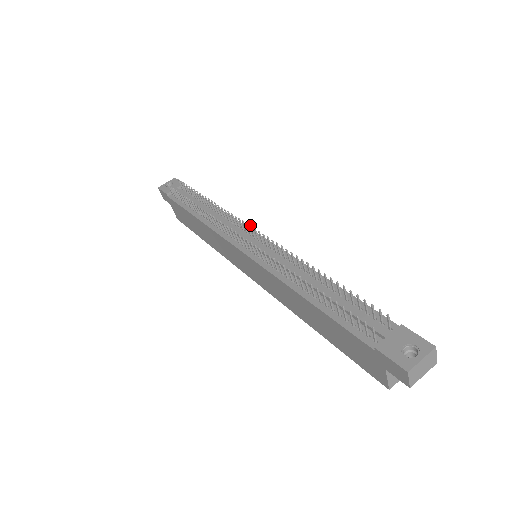
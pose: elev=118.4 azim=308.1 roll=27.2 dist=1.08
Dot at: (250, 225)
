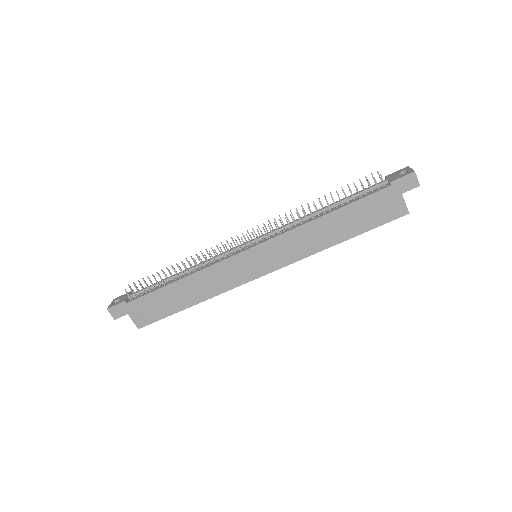
Dot at: occluded
